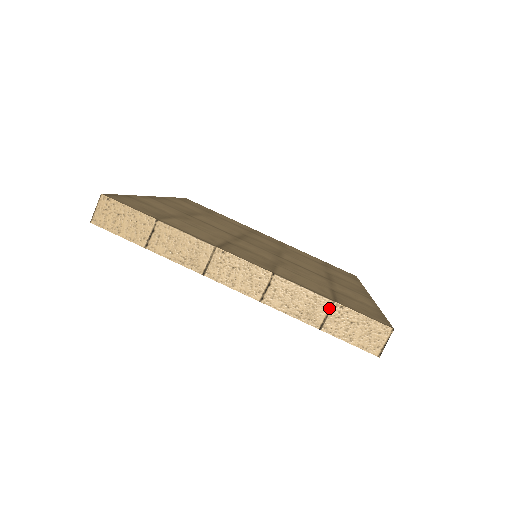
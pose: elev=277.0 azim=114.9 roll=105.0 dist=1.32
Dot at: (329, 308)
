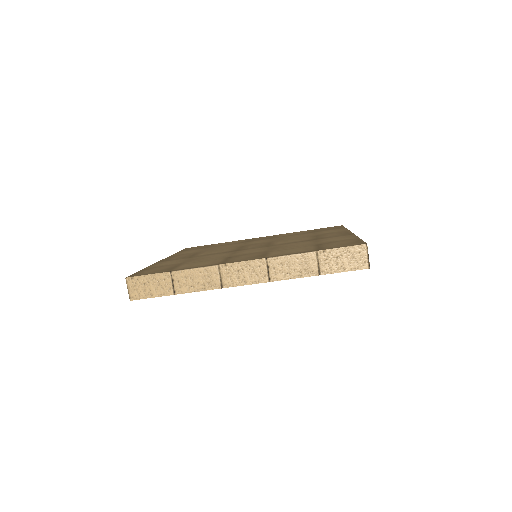
Dot at: (316, 257)
